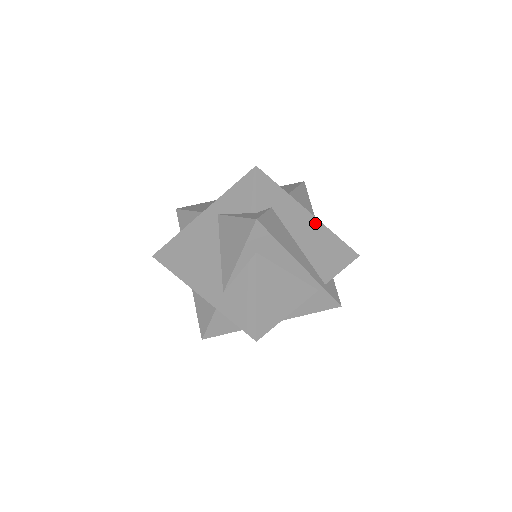
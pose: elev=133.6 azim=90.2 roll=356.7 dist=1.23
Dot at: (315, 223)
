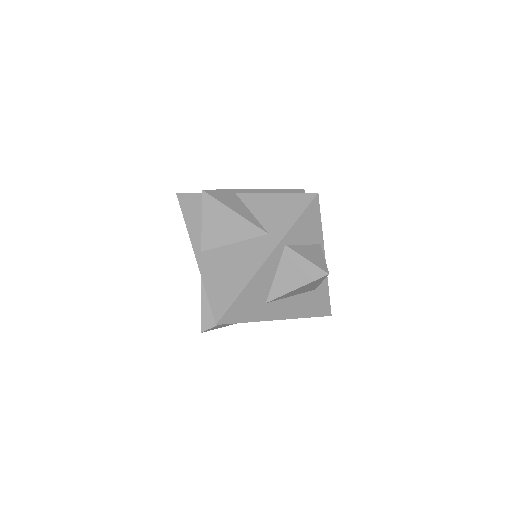
Dot at: (282, 319)
